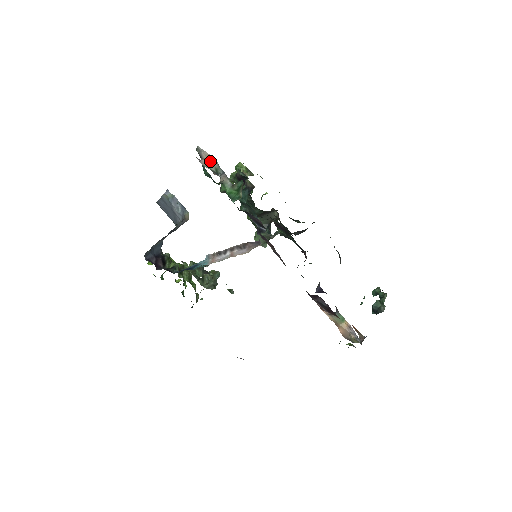
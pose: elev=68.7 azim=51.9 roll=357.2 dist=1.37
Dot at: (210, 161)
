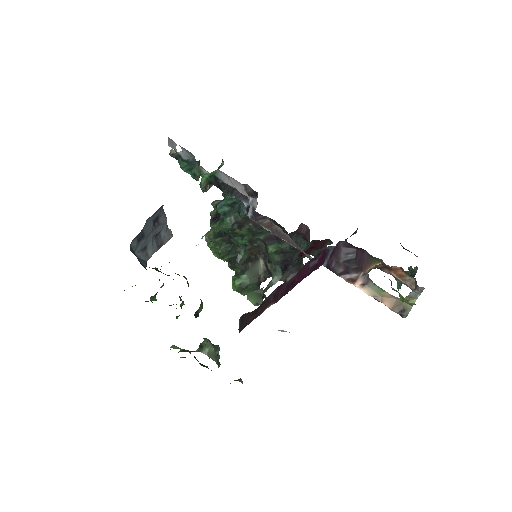
Dot at: occluded
